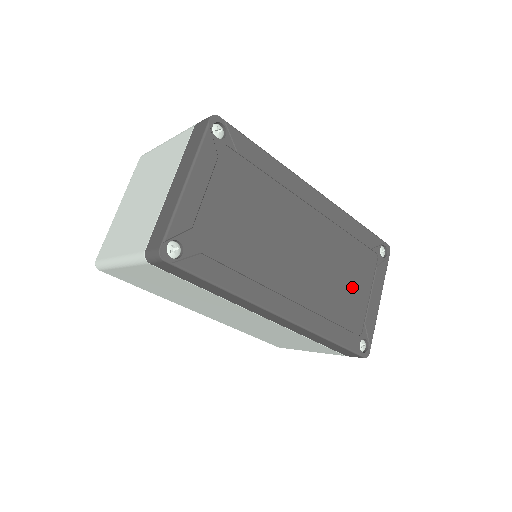
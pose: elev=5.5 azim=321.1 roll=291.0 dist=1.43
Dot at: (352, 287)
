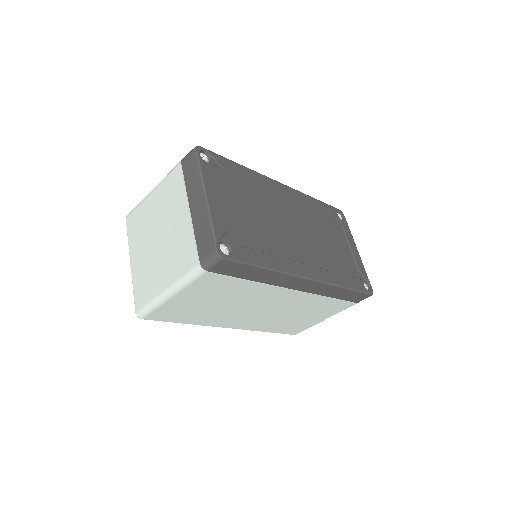
Dot at: (337, 246)
